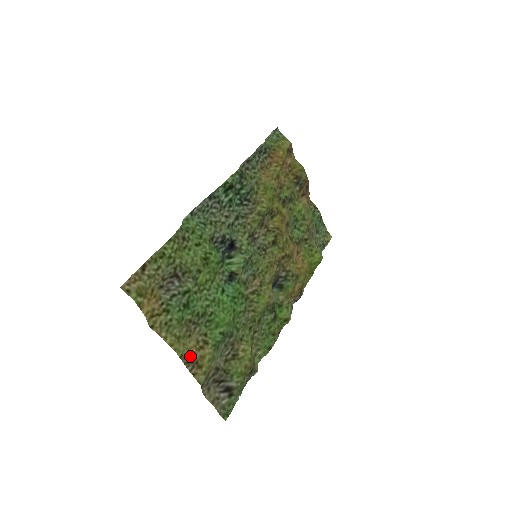
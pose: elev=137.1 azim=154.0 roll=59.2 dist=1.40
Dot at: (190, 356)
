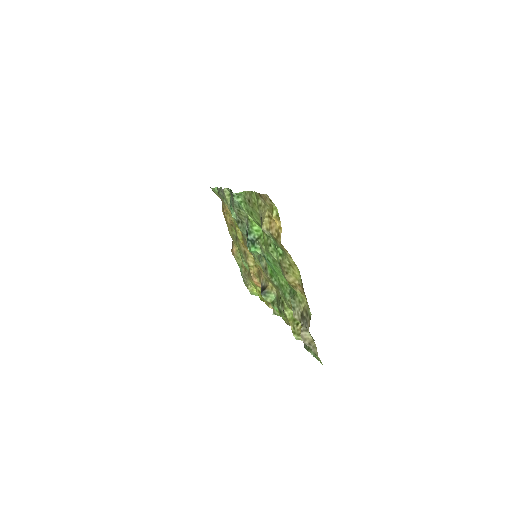
Dot at: (300, 284)
